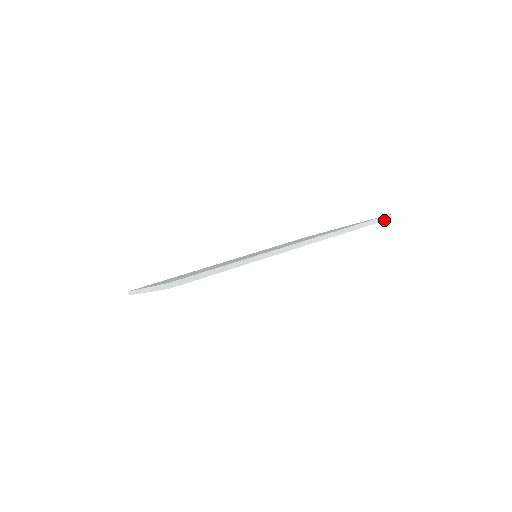
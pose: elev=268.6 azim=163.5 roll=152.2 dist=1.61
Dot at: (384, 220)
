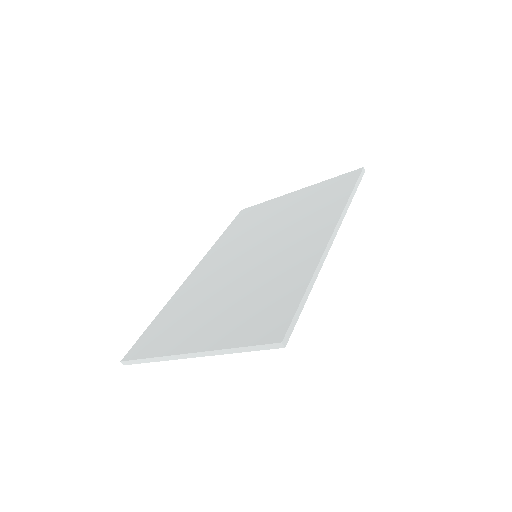
Dot at: occluded
